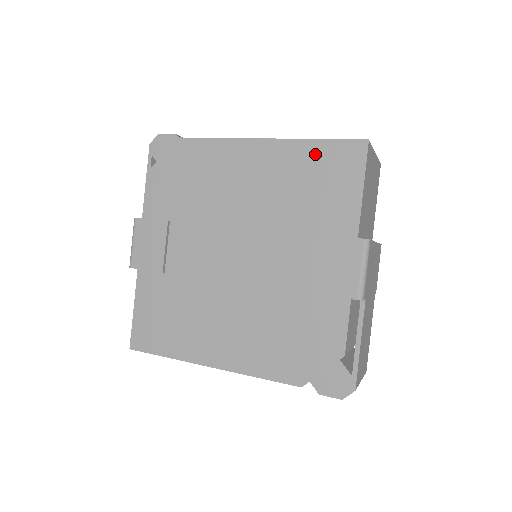
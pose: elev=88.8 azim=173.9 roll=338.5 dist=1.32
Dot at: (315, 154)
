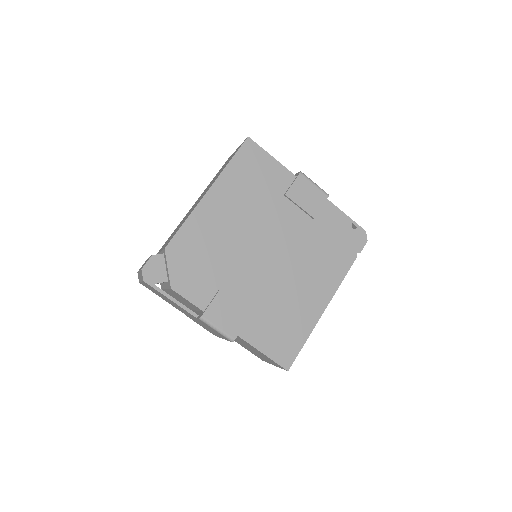
Dot at: (237, 169)
